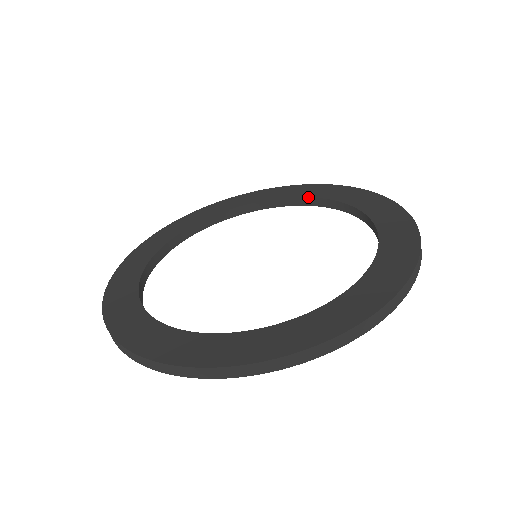
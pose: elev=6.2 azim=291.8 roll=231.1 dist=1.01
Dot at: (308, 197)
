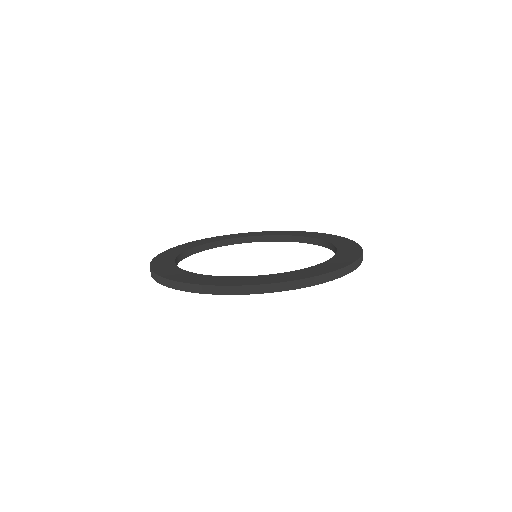
Dot at: (285, 235)
